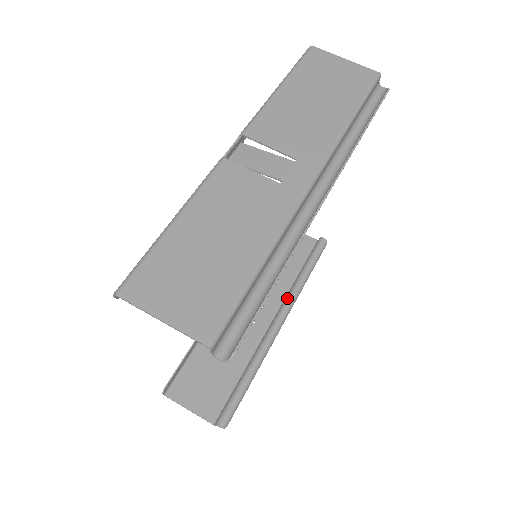
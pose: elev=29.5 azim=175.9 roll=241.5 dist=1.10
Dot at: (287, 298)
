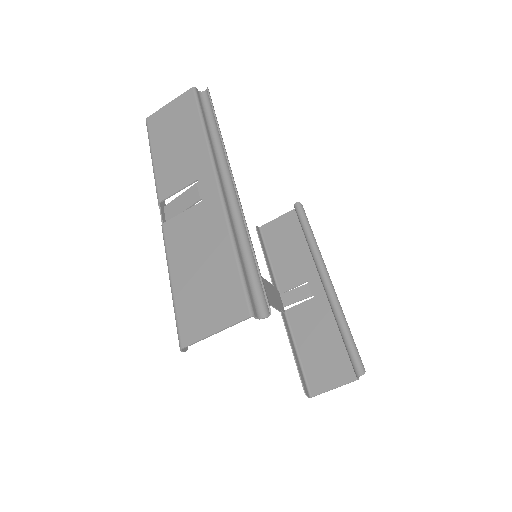
Dot at: (314, 260)
